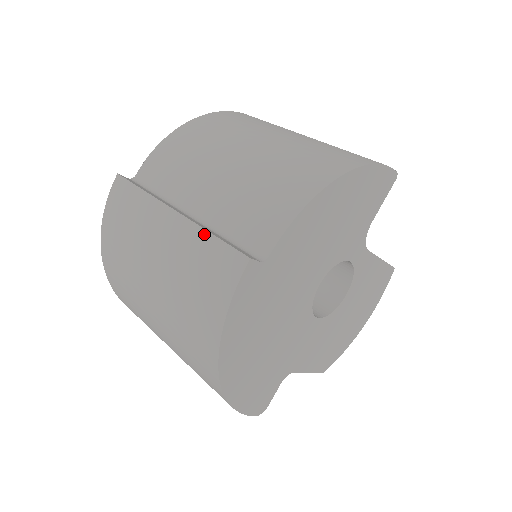
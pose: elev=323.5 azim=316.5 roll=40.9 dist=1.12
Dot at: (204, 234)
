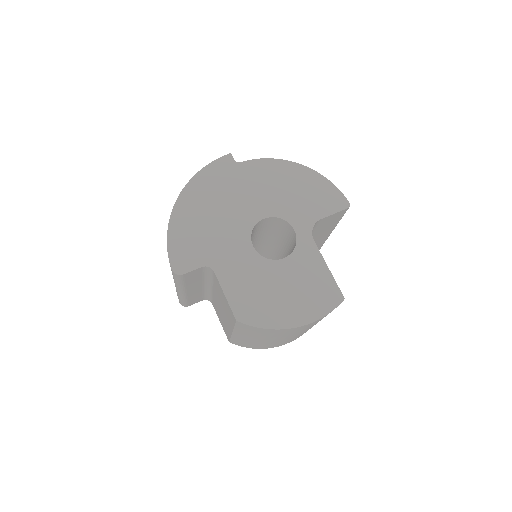
Dot at: occluded
